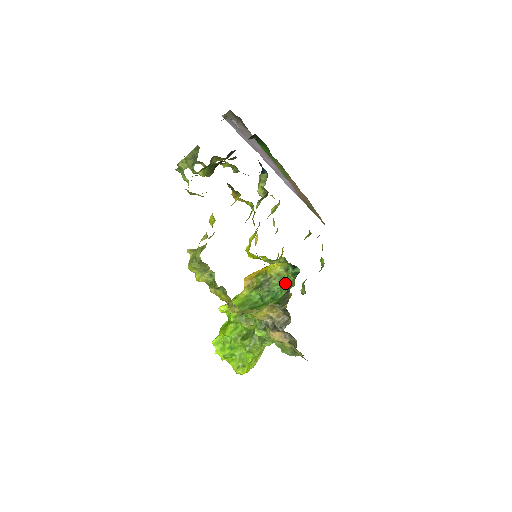
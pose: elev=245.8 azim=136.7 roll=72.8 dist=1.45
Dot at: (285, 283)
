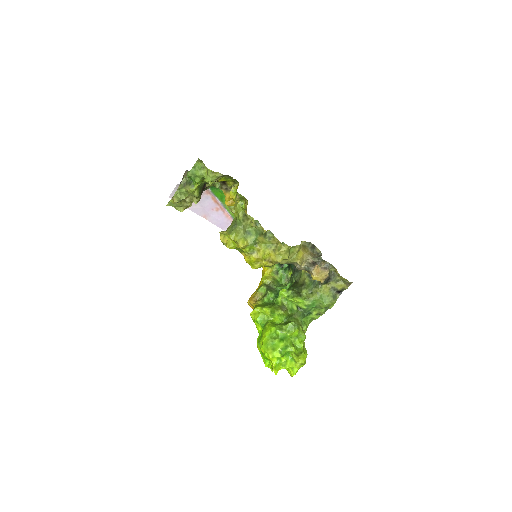
Dot at: (282, 284)
